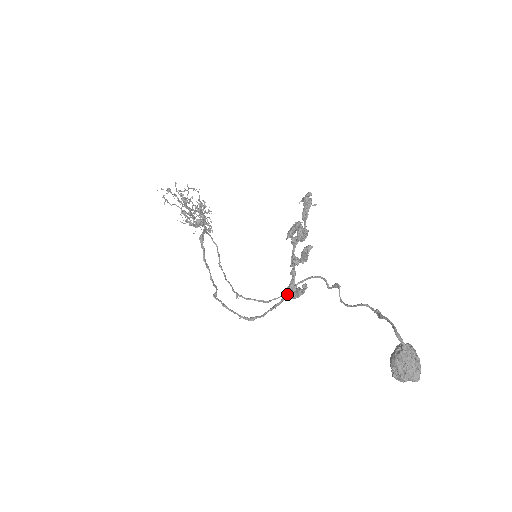
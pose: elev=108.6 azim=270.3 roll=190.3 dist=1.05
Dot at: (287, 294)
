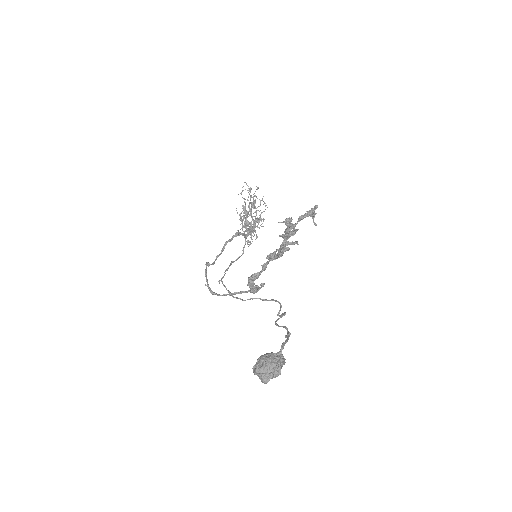
Dot at: occluded
